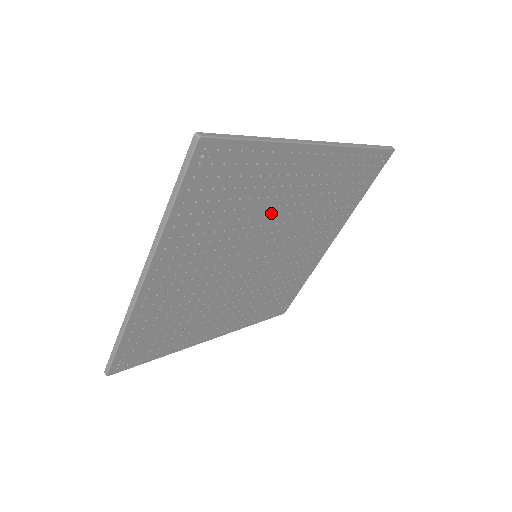
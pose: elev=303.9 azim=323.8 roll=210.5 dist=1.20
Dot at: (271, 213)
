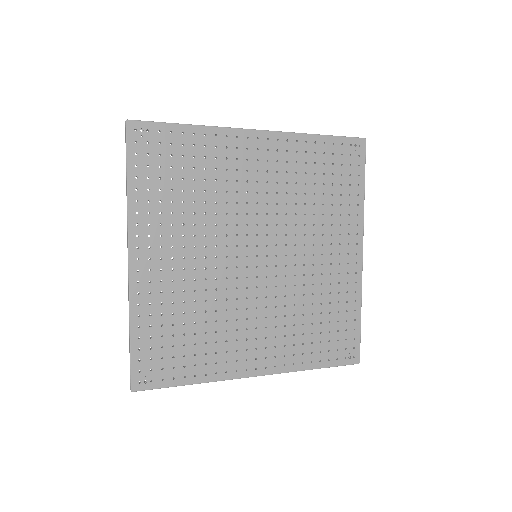
Dot at: (307, 240)
